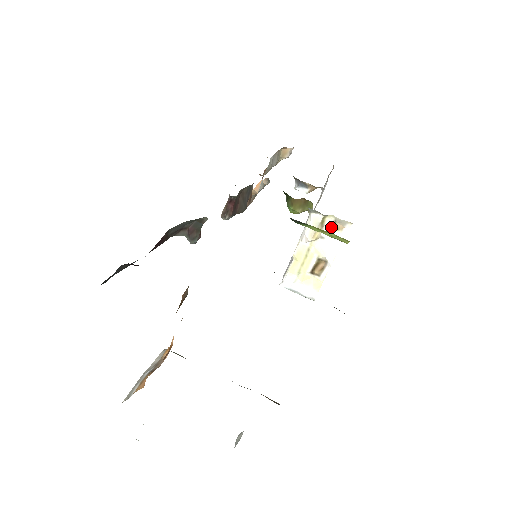
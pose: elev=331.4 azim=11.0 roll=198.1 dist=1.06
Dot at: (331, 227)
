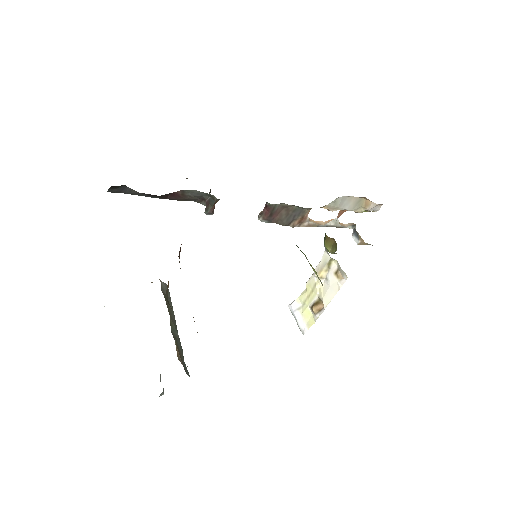
Dot at: (335, 272)
